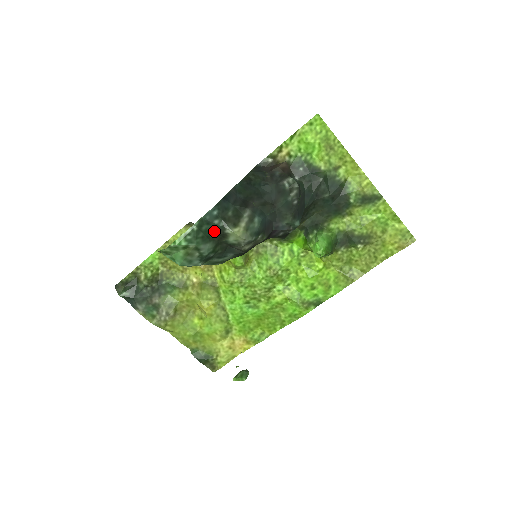
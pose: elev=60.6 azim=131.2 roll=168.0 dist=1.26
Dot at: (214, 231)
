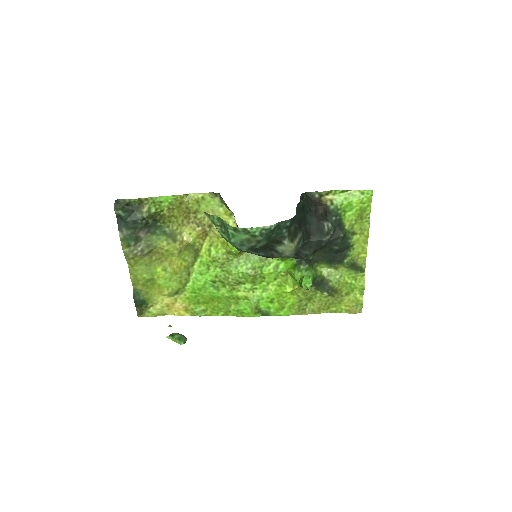
Dot at: (276, 235)
